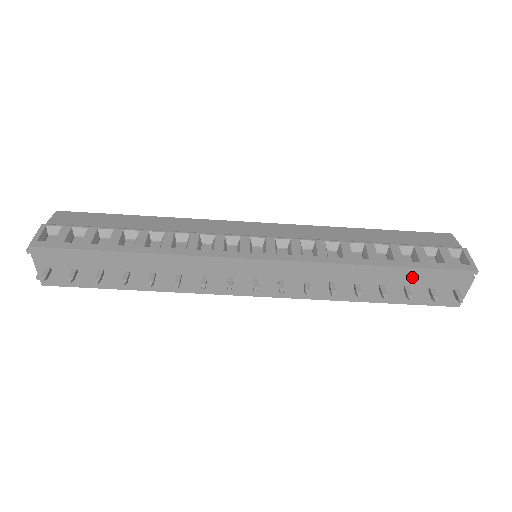
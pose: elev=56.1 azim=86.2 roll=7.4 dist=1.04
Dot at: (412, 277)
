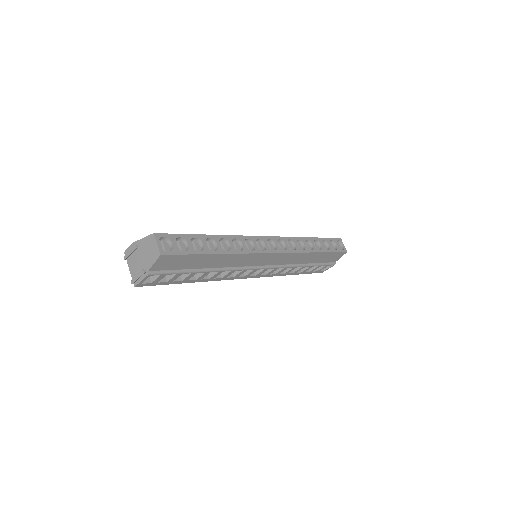
Dot at: occluded
